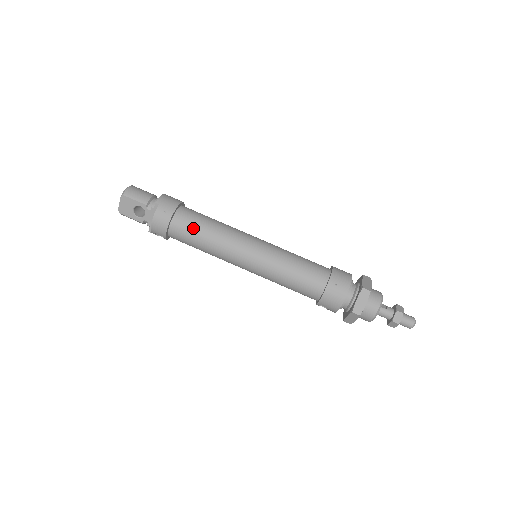
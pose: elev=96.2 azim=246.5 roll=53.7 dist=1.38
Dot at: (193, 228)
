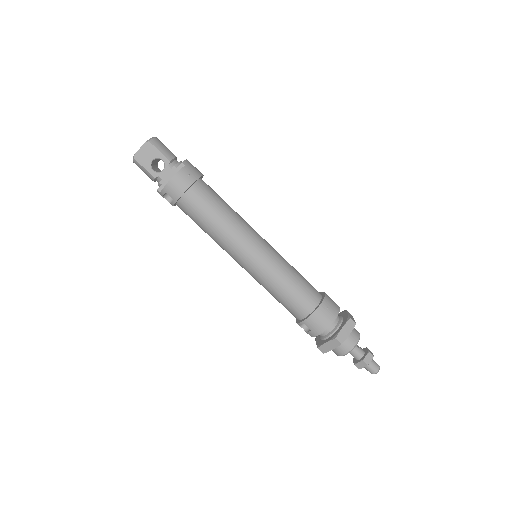
Dot at: (210, 203)
